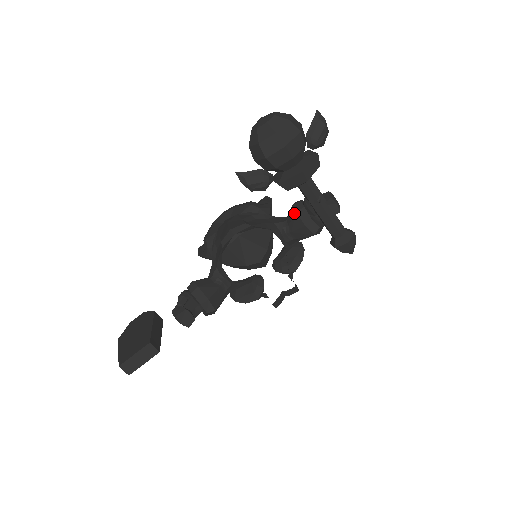
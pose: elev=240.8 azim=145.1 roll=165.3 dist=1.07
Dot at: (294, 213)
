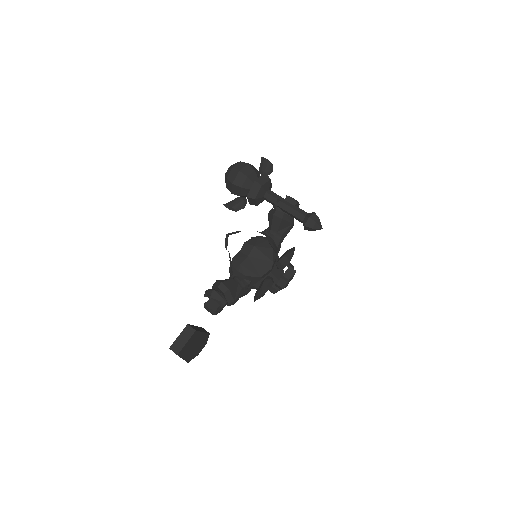
Dot at: (268, 215)
